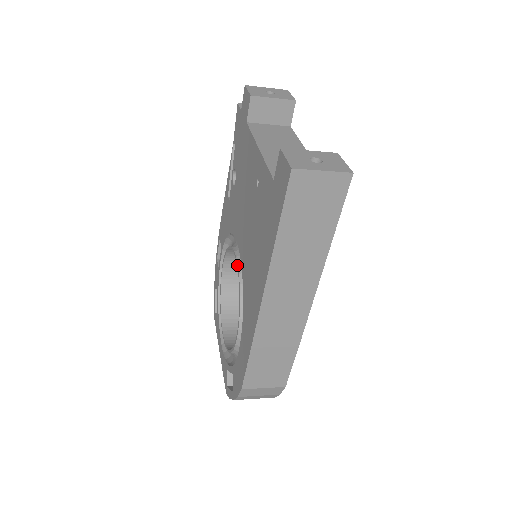
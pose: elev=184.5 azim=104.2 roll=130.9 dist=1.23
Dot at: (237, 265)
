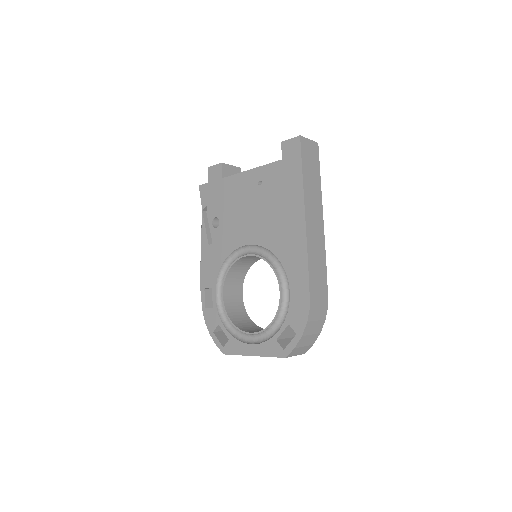
Dot at: (253, 255)
